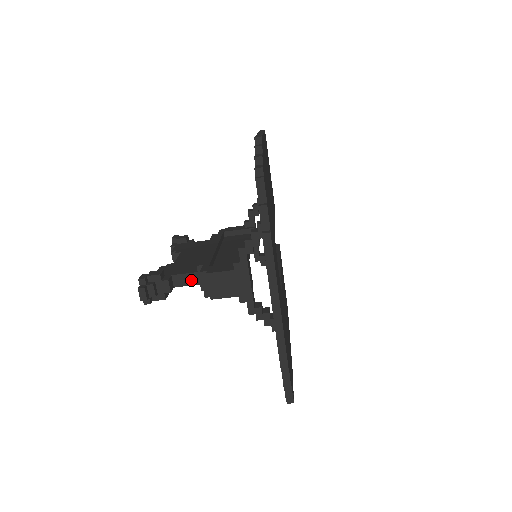
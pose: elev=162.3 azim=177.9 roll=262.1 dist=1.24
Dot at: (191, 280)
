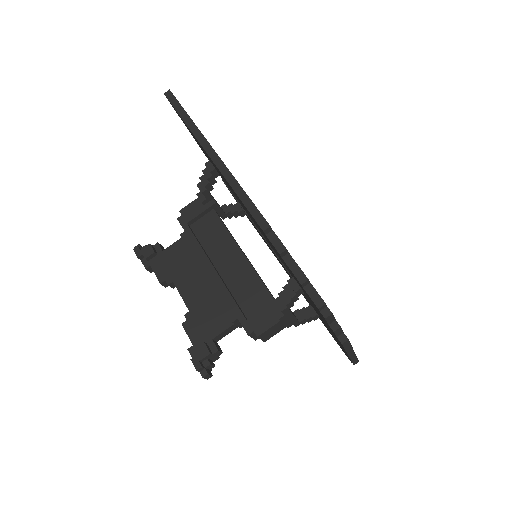
Dot at: (230, 330)
